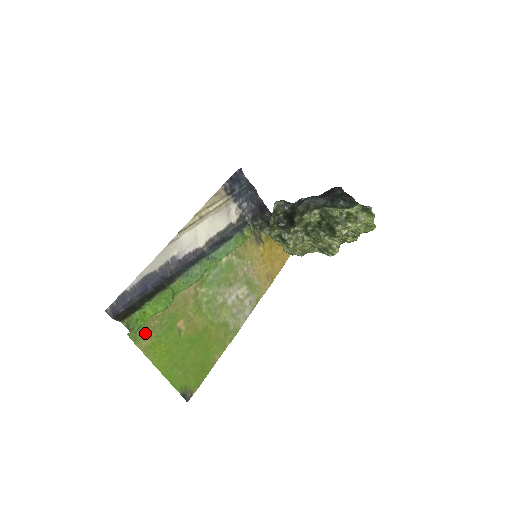
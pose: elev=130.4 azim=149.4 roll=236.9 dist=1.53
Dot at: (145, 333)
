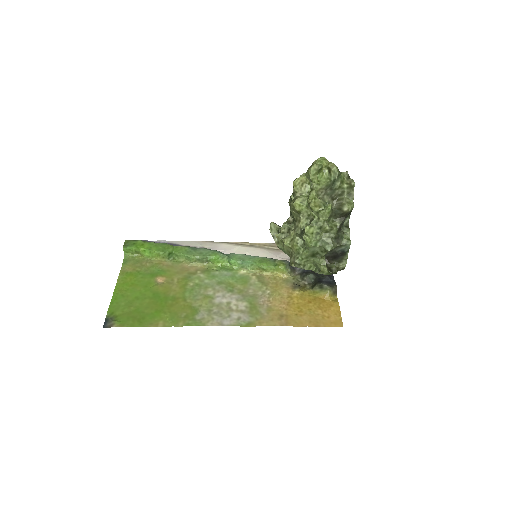
Dot at: (134, 264)
